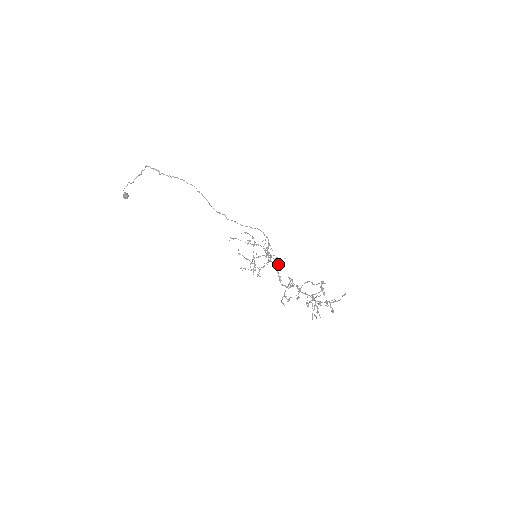
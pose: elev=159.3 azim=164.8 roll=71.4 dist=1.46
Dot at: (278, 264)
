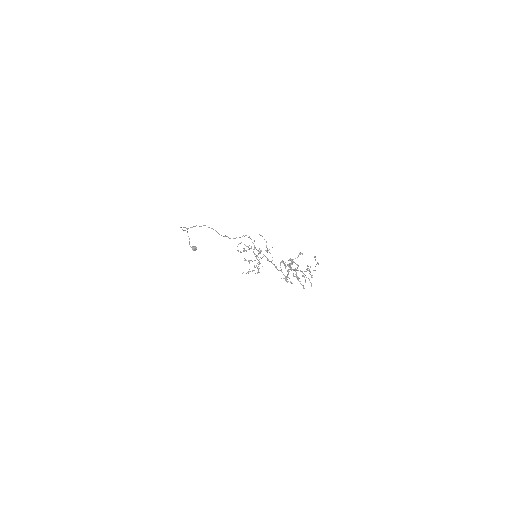
Dot at: (266, 257)
